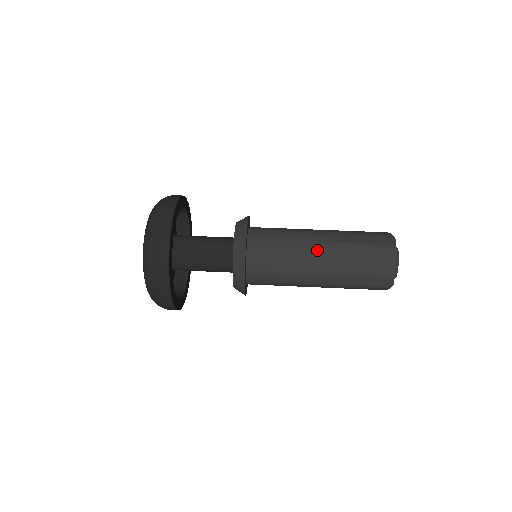
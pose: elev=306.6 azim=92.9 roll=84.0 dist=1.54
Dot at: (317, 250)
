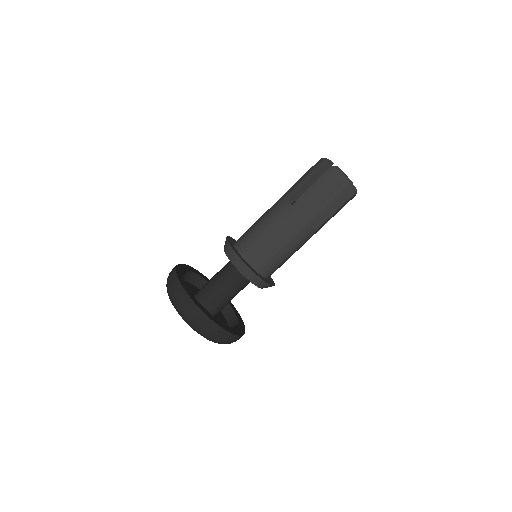
Dot at: (288, 219)
